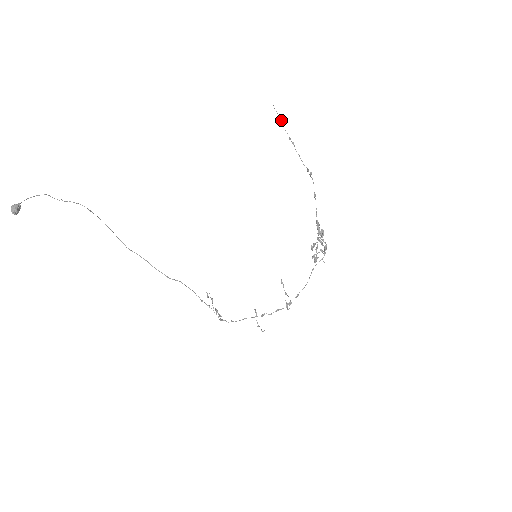
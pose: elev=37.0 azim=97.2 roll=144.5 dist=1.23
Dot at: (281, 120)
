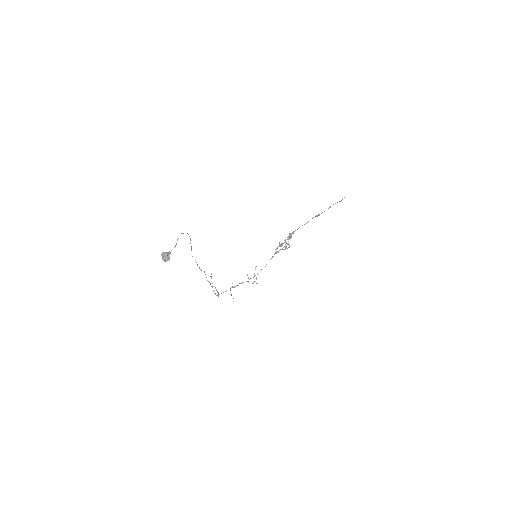
Dot at: occluded
